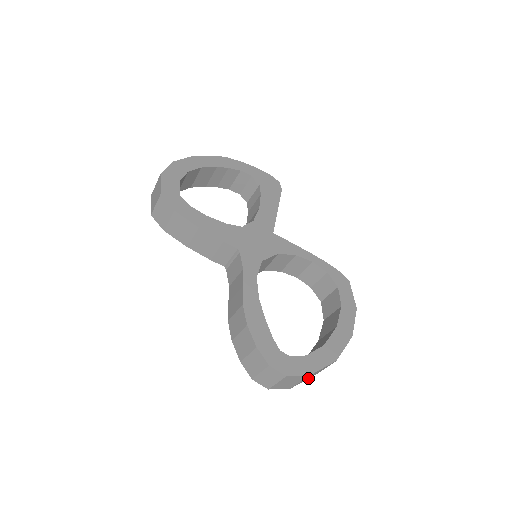
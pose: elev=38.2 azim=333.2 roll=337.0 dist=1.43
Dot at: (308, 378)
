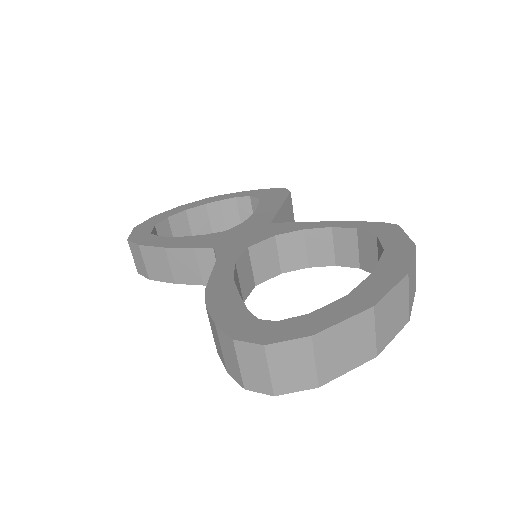
Dot at: (355, 365)
